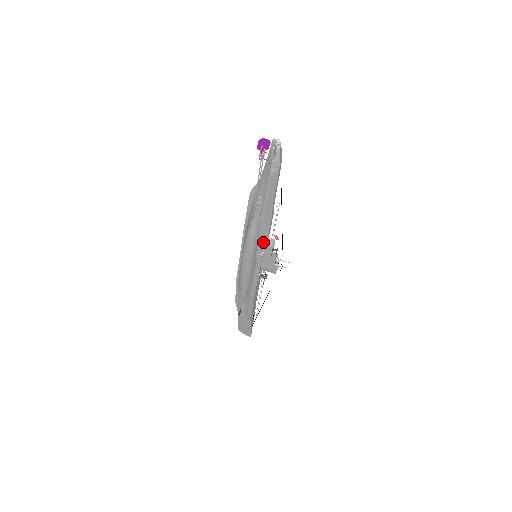
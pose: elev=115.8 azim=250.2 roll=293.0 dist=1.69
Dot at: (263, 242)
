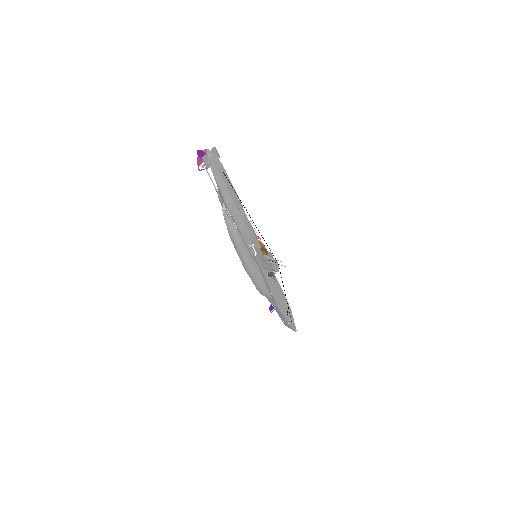
Dot at: (250, 243)
